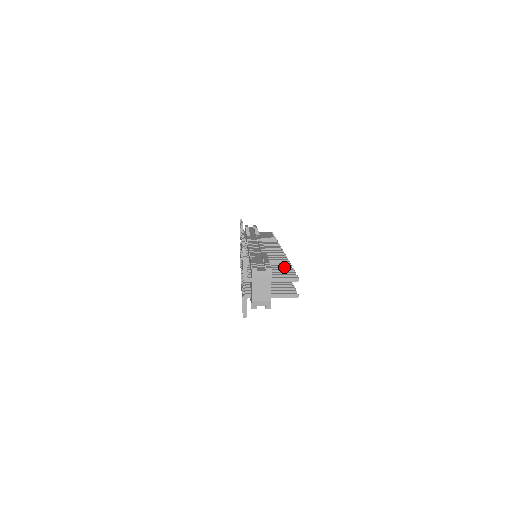
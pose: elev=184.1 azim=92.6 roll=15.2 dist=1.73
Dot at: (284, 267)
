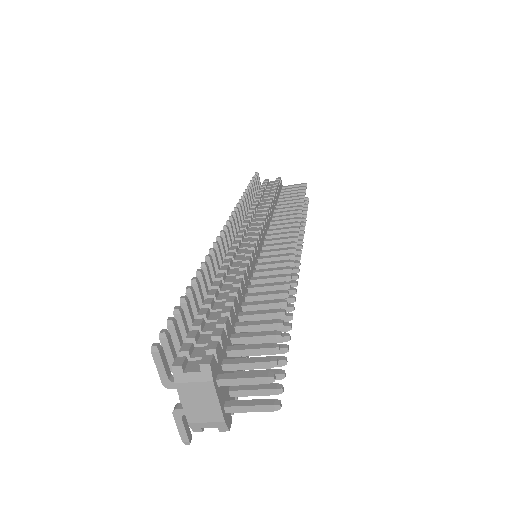
Dot at: (265, 322)
